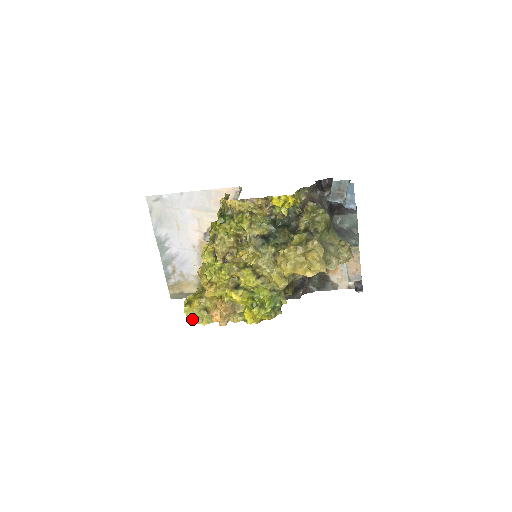
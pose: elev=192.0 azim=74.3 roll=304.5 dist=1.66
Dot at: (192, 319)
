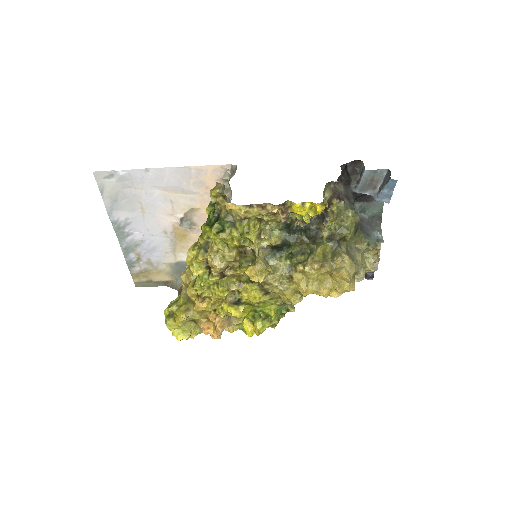
Dot at: (178, 335)
